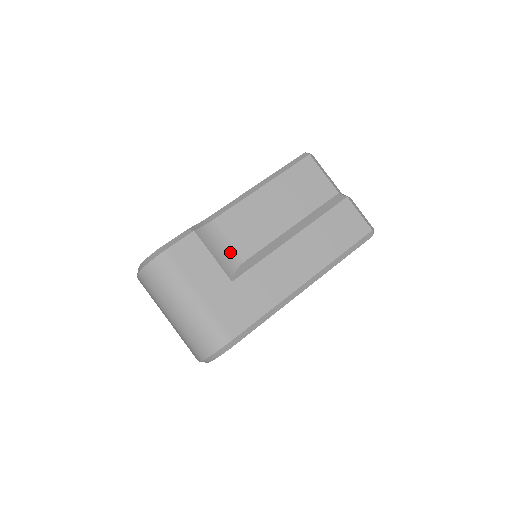
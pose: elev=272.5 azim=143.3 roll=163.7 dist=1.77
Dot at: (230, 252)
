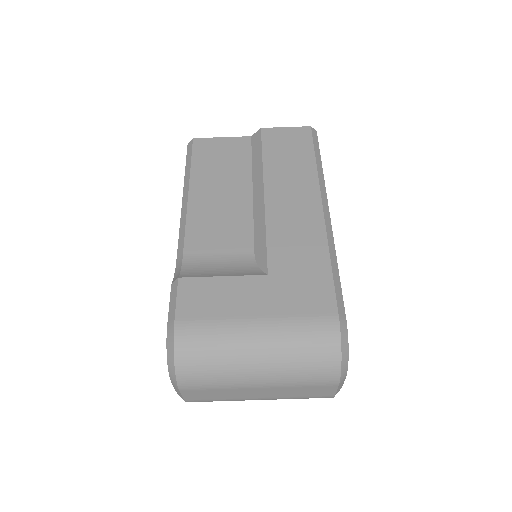
Dot at: (232, 261)
